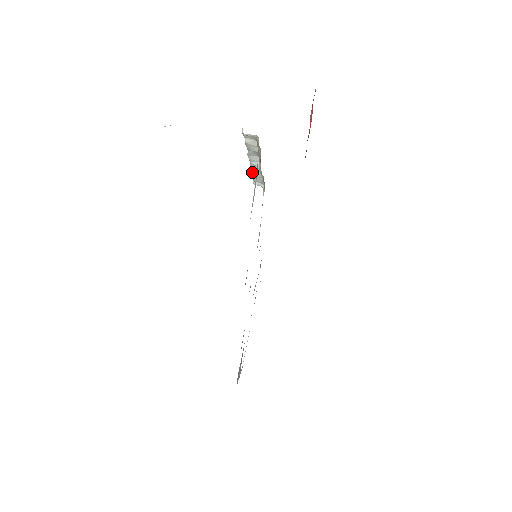
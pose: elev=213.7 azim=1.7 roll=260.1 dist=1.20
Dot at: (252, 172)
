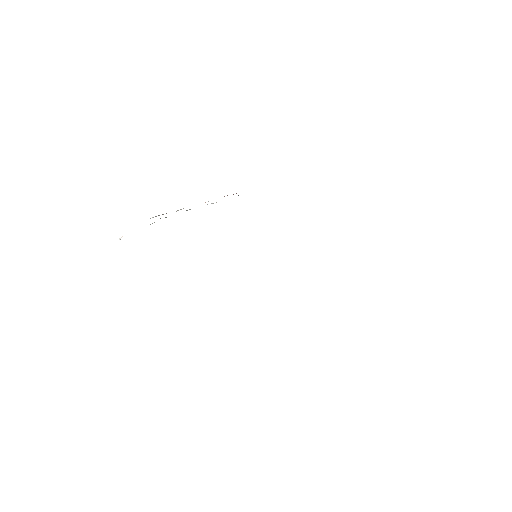
Dot at: occluded
